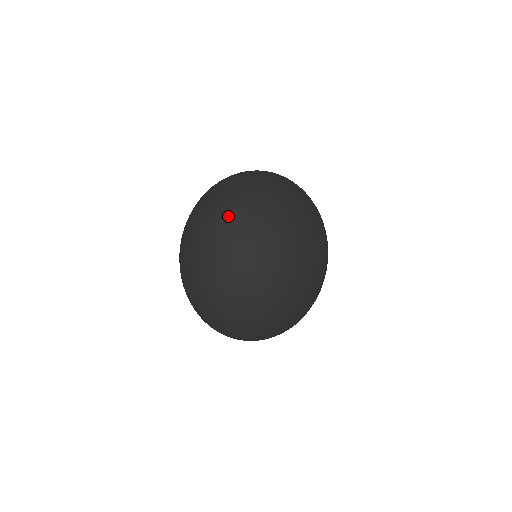
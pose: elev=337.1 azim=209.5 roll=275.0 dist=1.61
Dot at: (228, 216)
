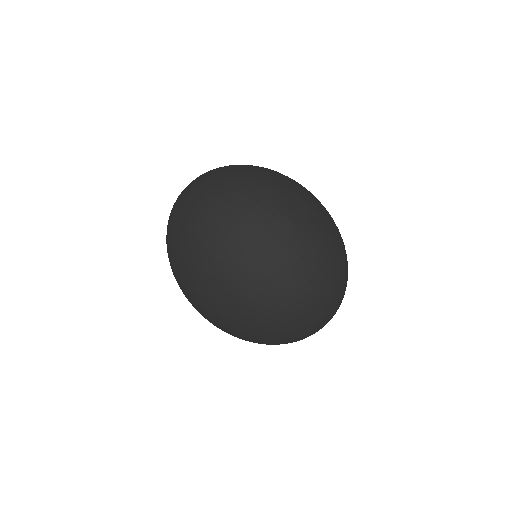
Dot at: (261, 200)
